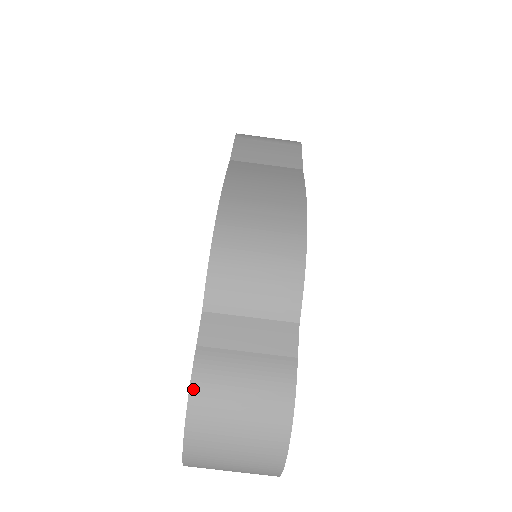
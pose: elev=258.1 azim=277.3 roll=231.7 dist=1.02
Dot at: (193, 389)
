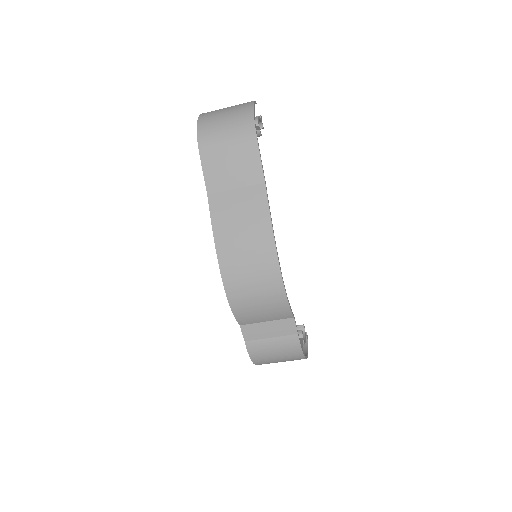
Dot at: (252, 358)
